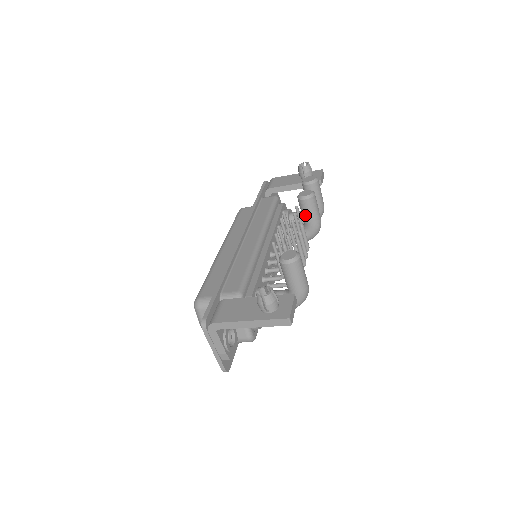
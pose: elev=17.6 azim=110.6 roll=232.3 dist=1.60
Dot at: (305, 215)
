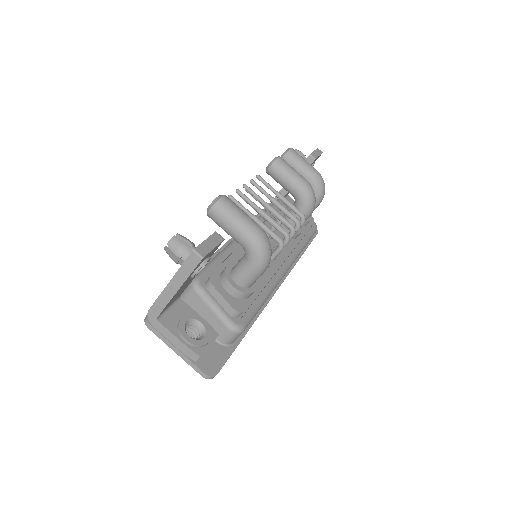
Dot at: (283, 184)
